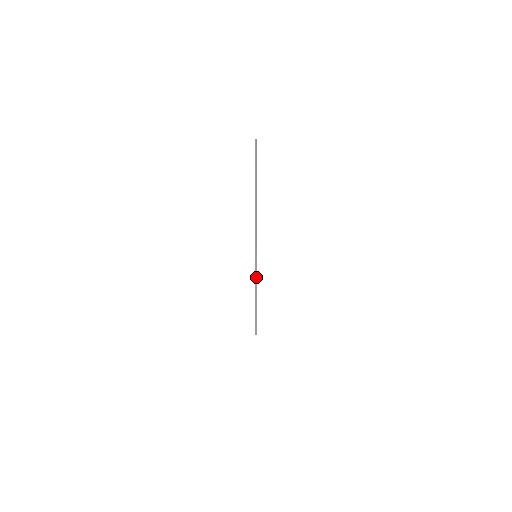
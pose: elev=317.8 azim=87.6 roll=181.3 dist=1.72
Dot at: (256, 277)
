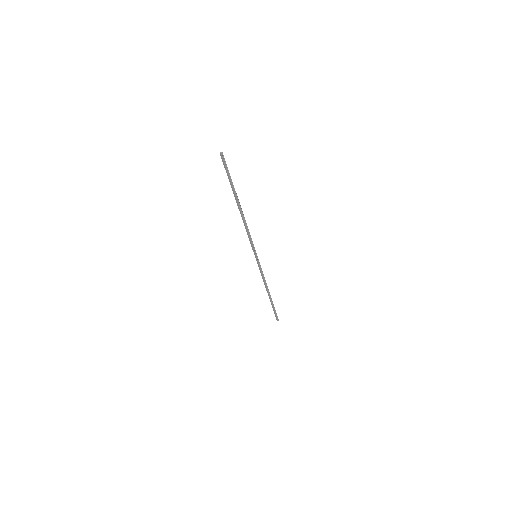
Dot at: (262, 274)
